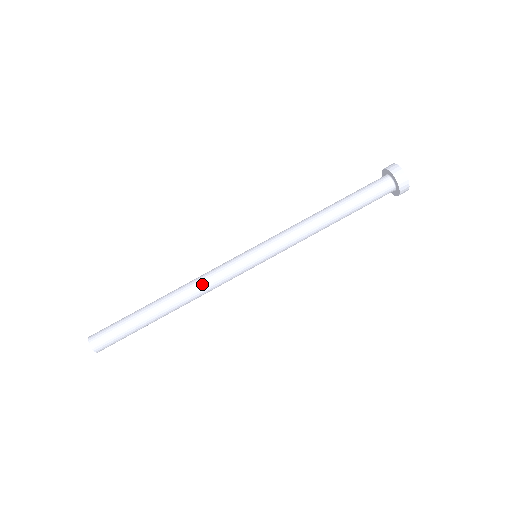
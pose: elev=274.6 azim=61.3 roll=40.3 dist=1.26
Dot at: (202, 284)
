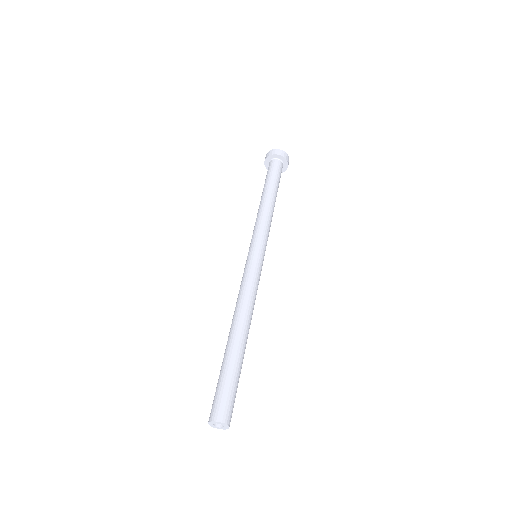
Dot at: (242, 297)
